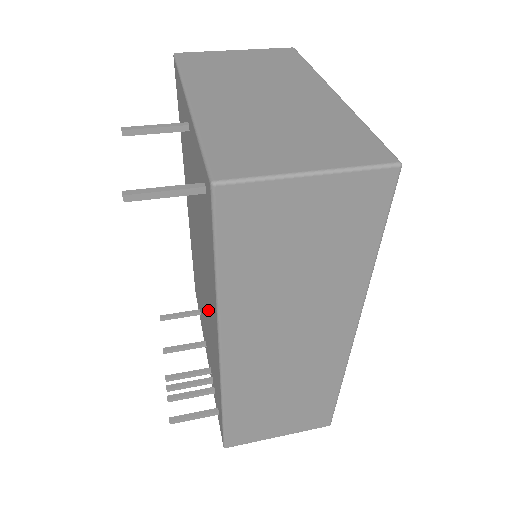
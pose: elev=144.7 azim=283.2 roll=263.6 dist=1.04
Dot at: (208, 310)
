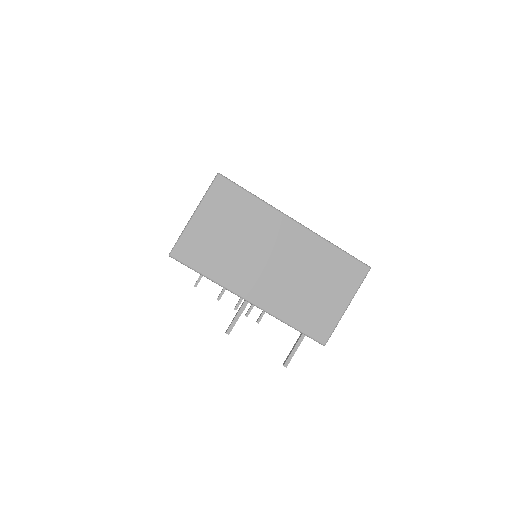
Dot at: occluded
